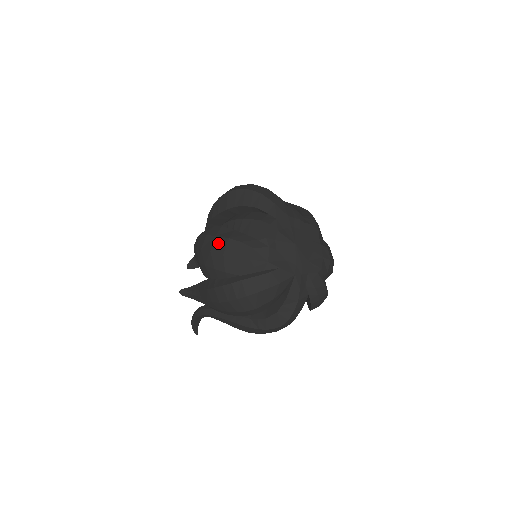
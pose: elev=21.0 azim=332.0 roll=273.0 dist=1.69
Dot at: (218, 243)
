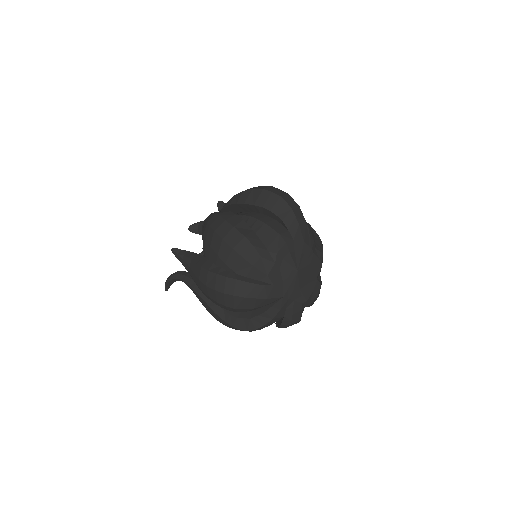
Dot at: (233, 235)
